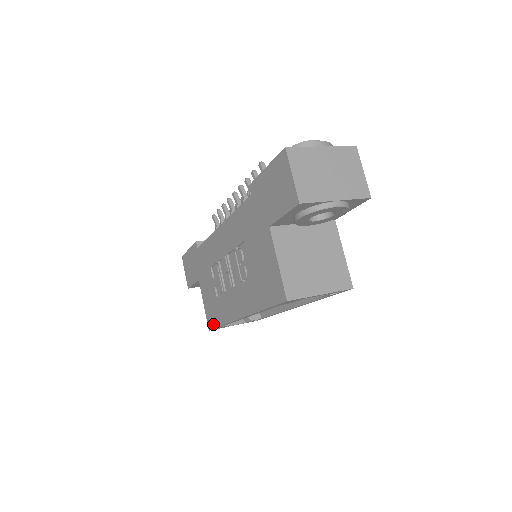
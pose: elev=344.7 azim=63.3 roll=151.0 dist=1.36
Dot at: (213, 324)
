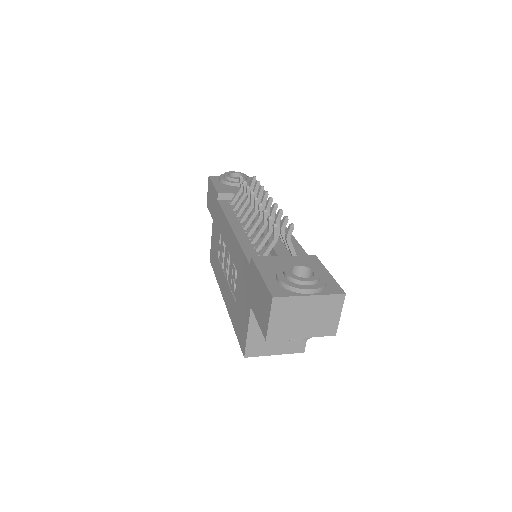
Dot at: (212, 264)
